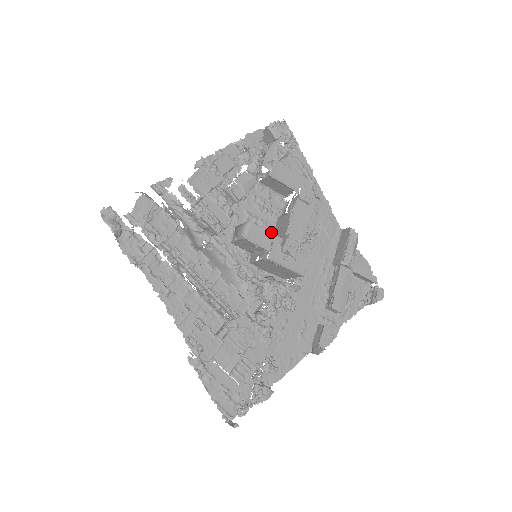
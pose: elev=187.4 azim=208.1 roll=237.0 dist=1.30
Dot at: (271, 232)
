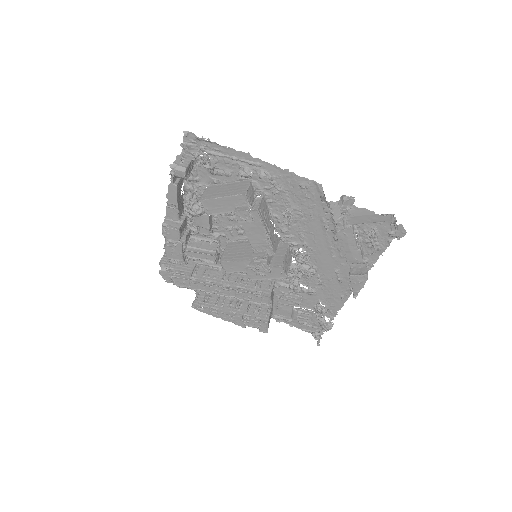
Dot at: occluded
